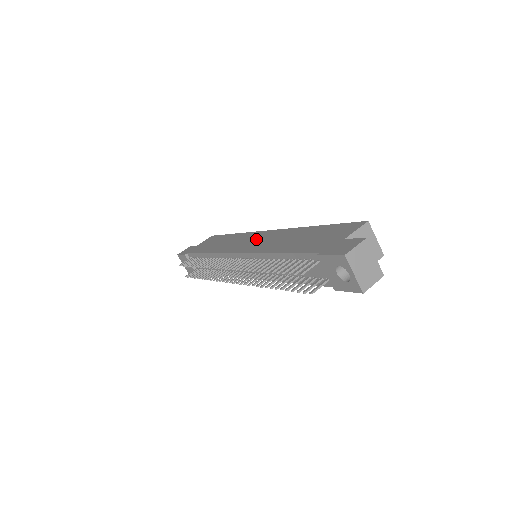
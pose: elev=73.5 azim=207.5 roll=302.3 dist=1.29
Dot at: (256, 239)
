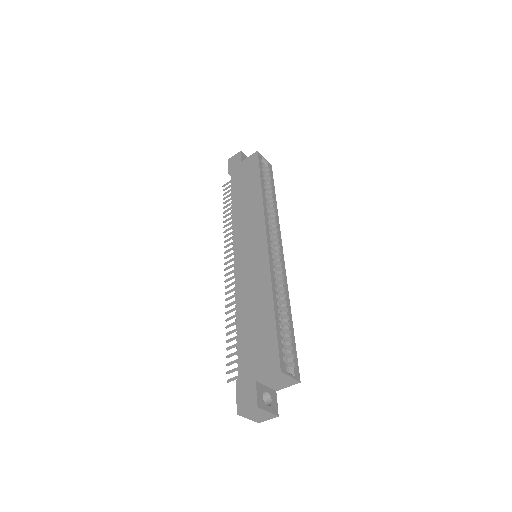
Dot at: (252, 249)
